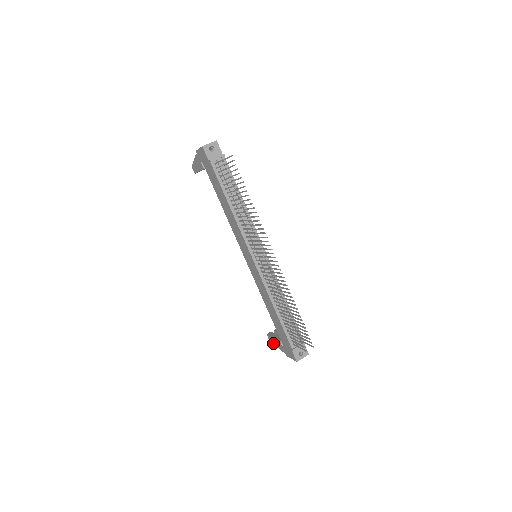
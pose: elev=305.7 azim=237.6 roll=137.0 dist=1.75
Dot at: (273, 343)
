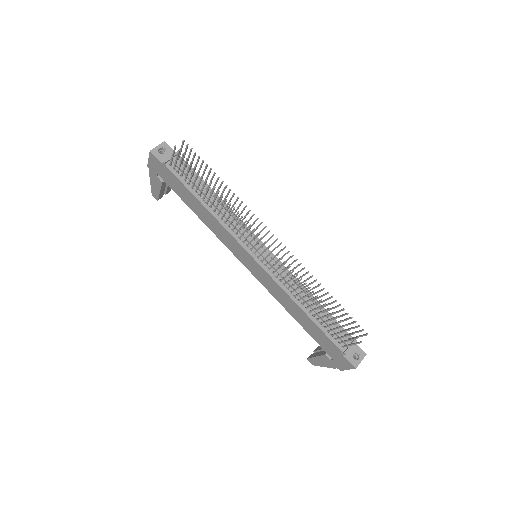
Dot at: occluded
